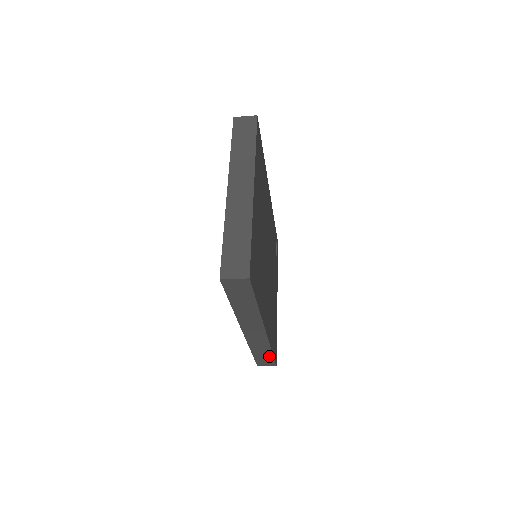
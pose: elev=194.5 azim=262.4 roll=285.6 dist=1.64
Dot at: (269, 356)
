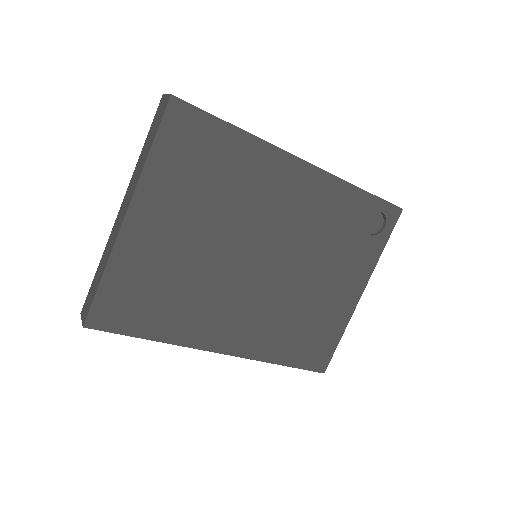
Dot at: occluded
